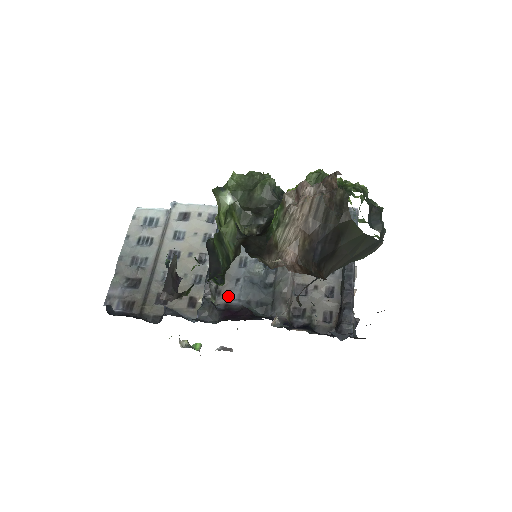
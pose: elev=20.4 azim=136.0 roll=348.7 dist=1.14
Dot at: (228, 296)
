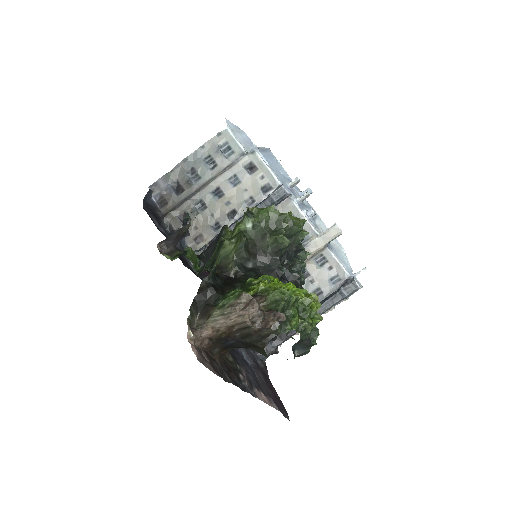
Dot at: occluded
